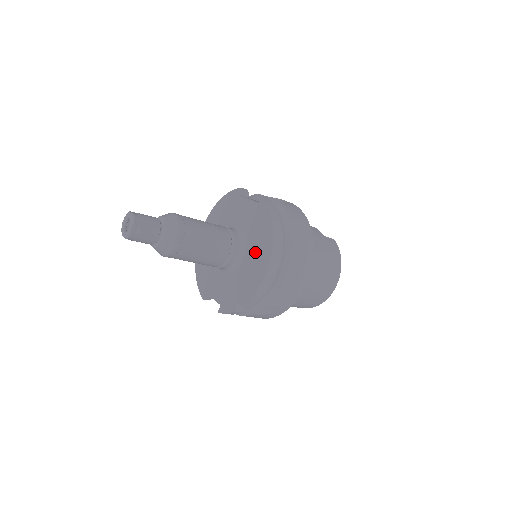
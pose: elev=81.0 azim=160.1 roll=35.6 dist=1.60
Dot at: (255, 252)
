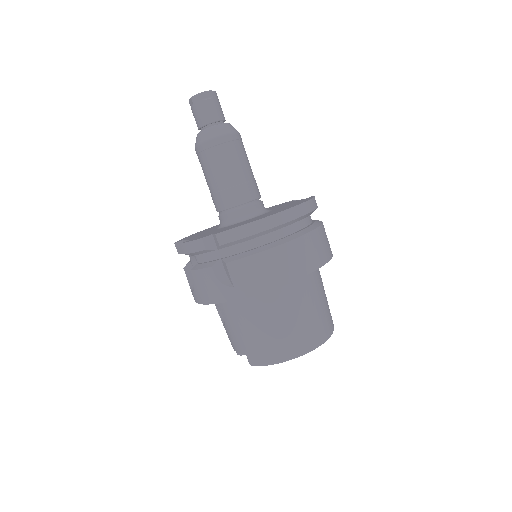
Dot at: (271, 212)
